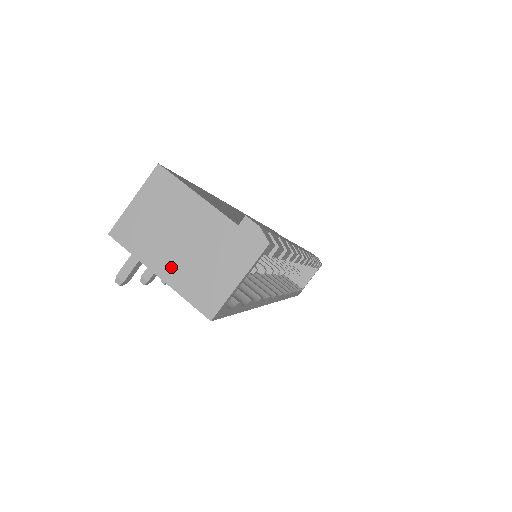
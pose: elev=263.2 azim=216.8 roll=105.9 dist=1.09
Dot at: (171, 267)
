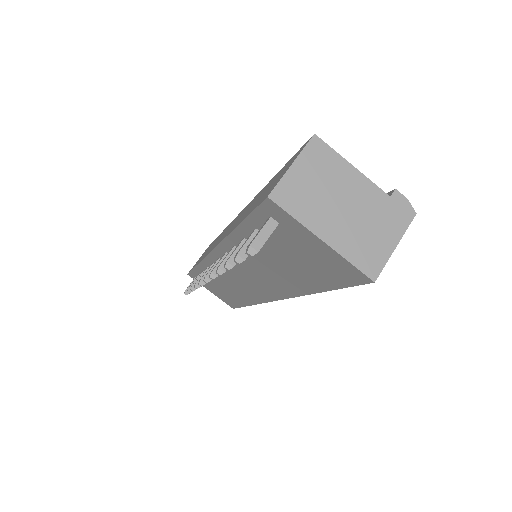
Dot at: (334, 232)
